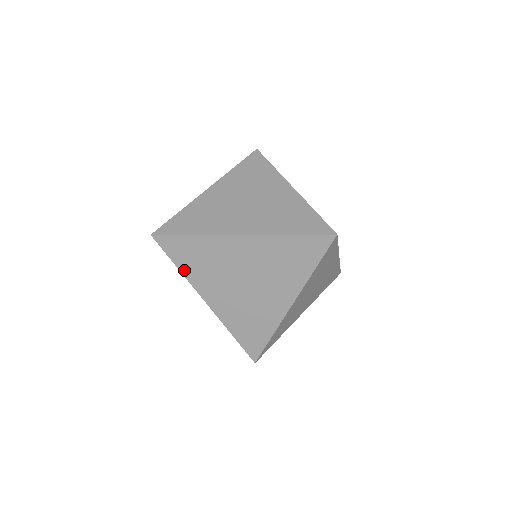
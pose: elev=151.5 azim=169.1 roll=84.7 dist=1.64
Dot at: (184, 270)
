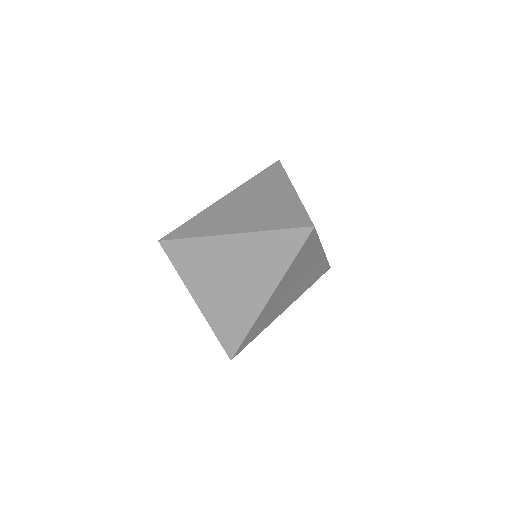
Dot at: (261, 331)
